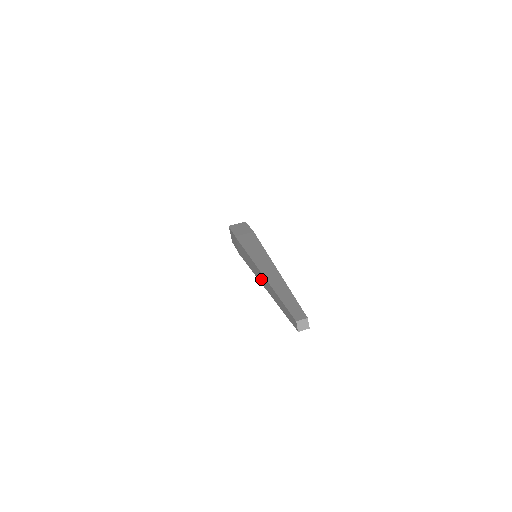
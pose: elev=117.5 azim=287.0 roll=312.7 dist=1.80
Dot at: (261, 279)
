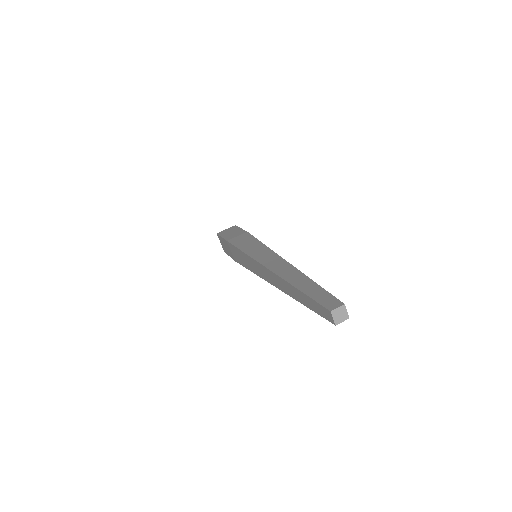
Dot at: (269, 277)
